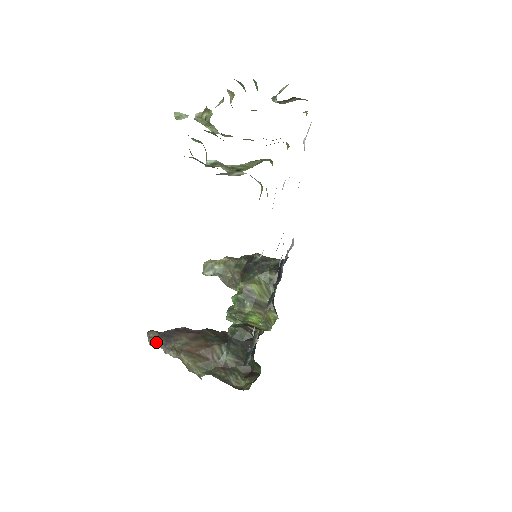
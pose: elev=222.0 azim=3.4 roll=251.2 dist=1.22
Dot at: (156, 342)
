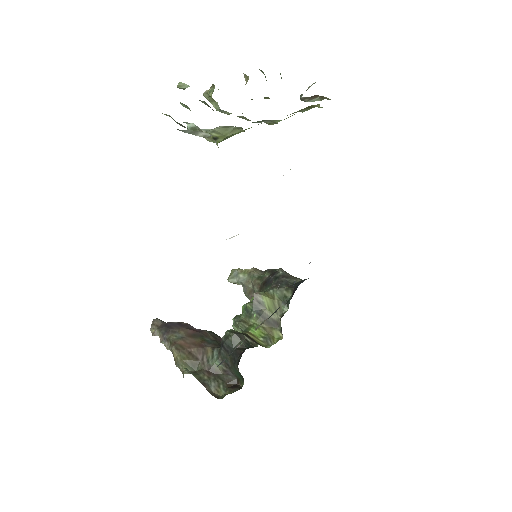
Dot at: (157, 330)
